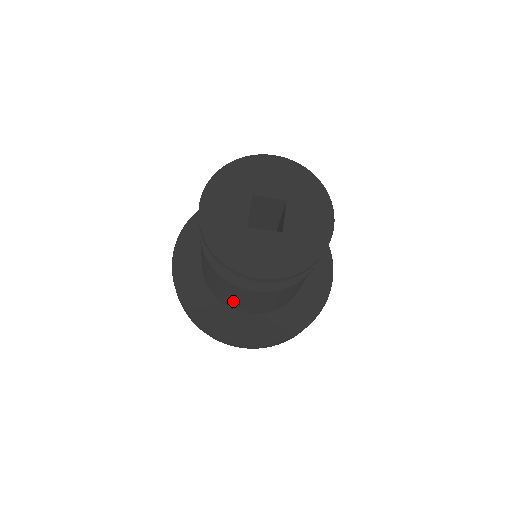
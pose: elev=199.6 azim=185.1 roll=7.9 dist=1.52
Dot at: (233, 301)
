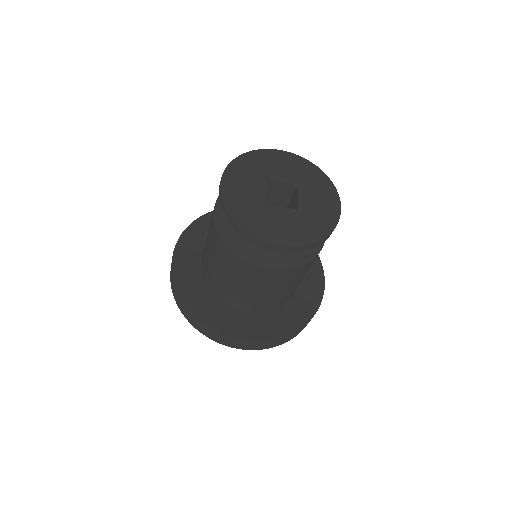
Dot at: (240, 293)
